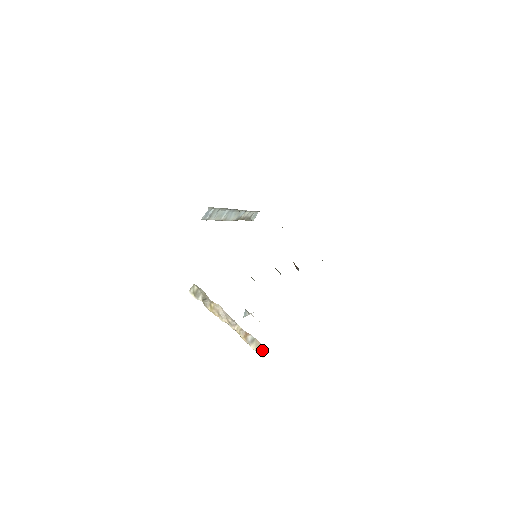
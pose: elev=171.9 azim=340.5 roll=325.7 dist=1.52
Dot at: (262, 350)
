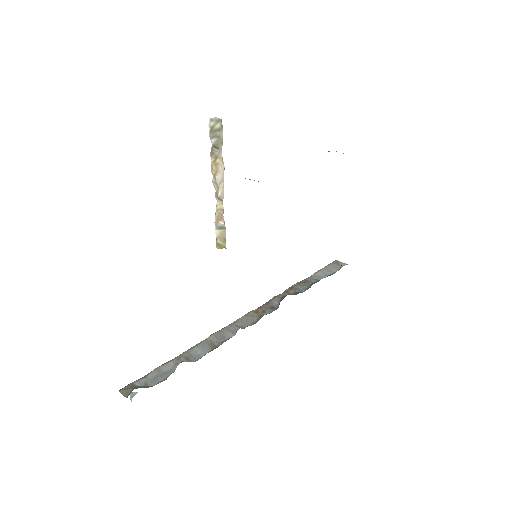
Dot at: (221, 242)
